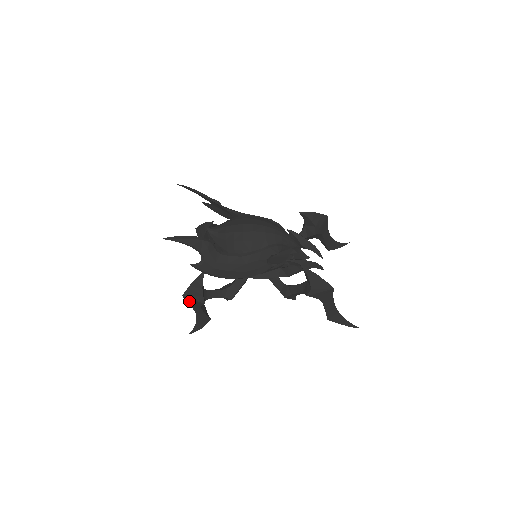
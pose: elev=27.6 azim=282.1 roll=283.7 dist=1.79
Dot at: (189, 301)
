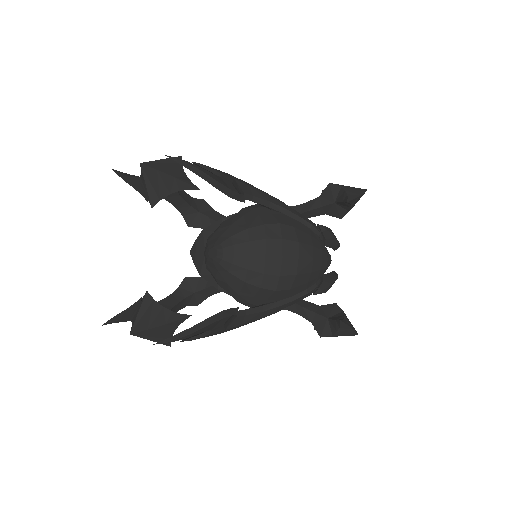
Dot at: occluded
